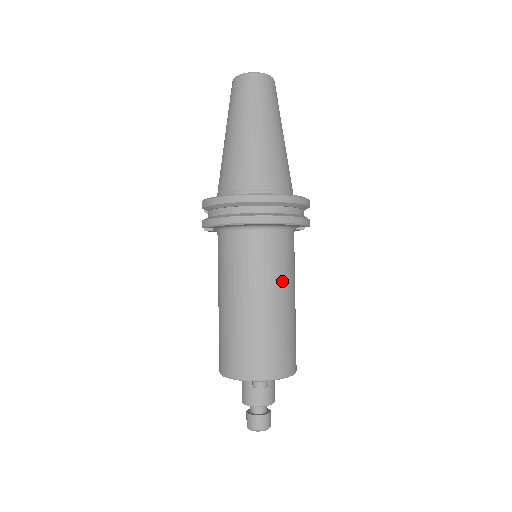
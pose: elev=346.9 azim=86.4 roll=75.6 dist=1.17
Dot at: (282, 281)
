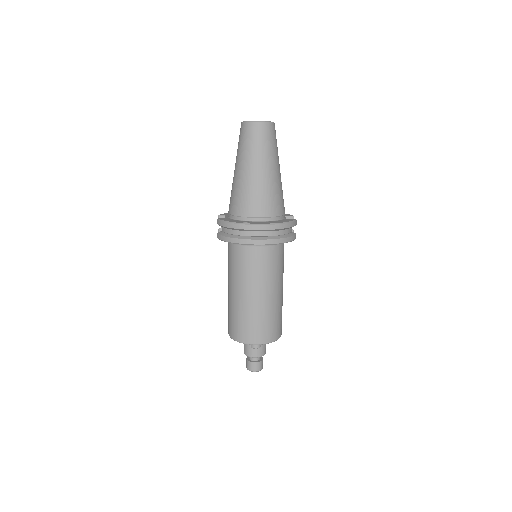
Dot at: (273, 280)
